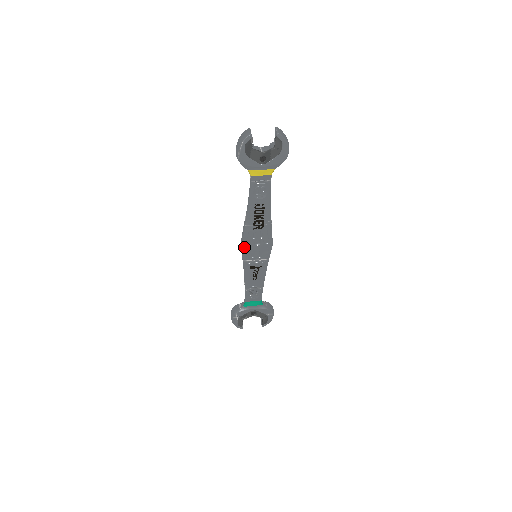
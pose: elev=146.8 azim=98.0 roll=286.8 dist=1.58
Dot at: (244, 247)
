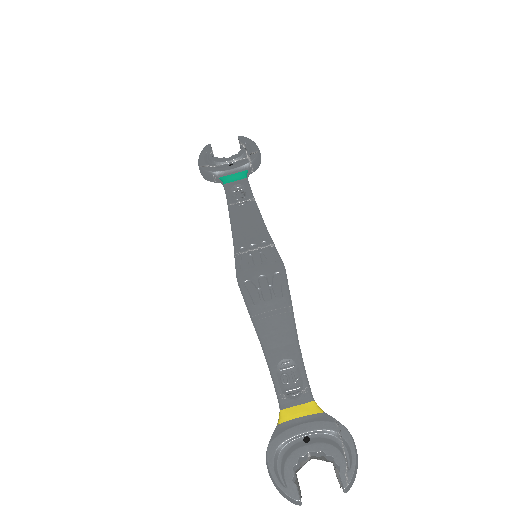
Dot at: occluded
